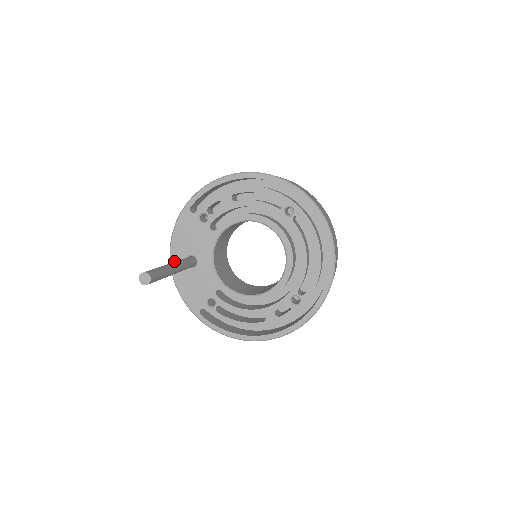
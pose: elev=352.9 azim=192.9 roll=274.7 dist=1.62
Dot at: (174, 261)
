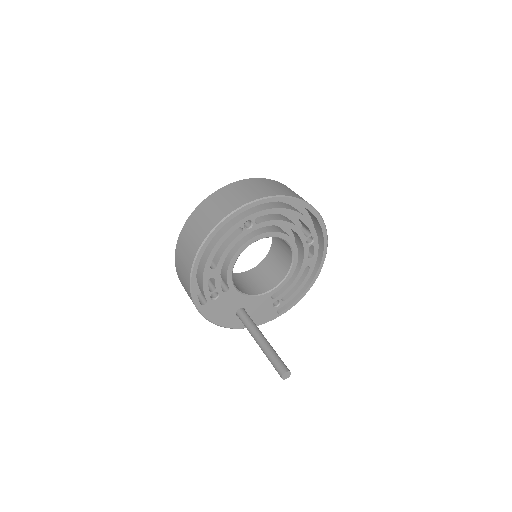
Dot at: (233, 326)
